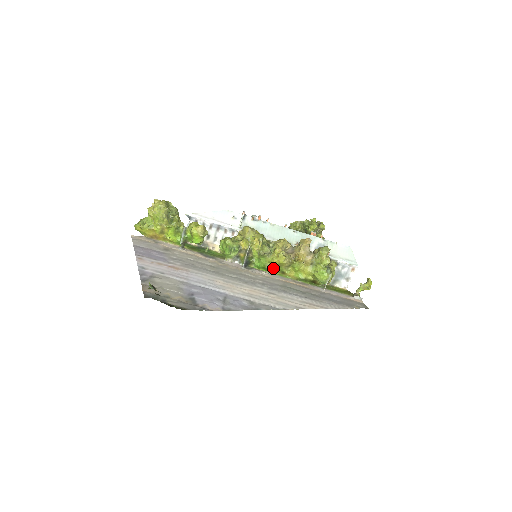
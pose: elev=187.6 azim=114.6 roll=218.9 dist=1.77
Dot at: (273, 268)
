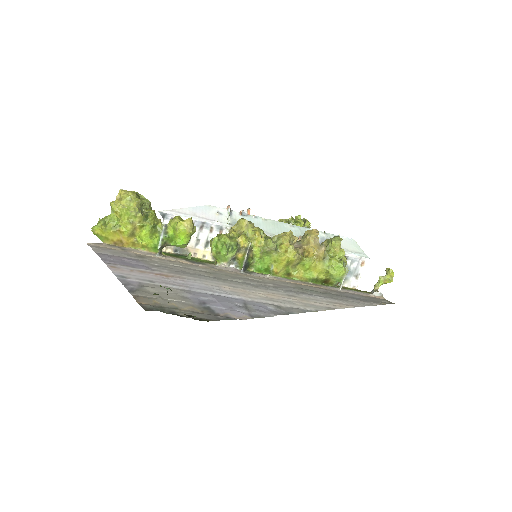
Dot at: (279, 269)
